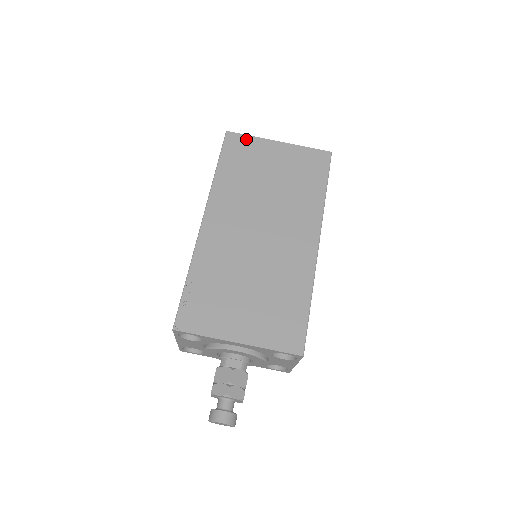
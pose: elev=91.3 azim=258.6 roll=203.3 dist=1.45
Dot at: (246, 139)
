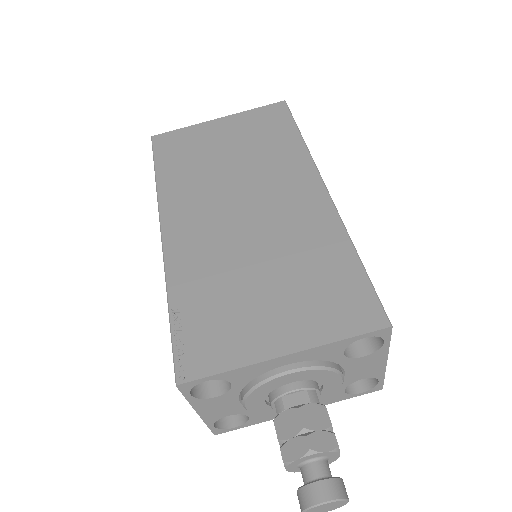
Dot at: (178, 133)
